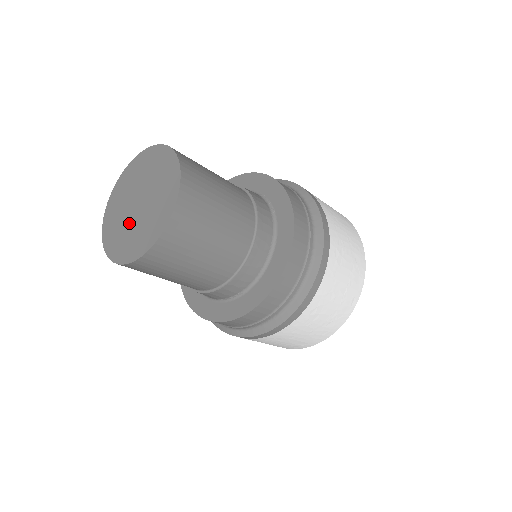
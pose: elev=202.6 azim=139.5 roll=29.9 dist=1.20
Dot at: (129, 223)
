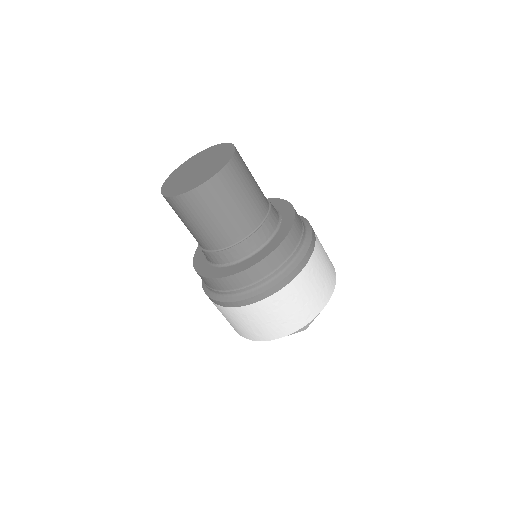
Dot at: (185, 178)
